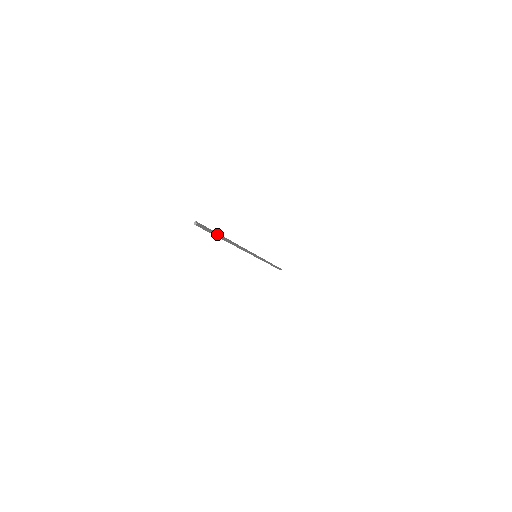
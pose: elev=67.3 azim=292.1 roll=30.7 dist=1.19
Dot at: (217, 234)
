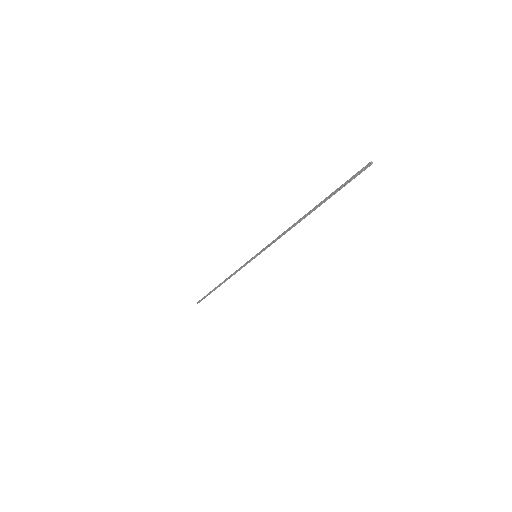
Dot at: (336, 192)
